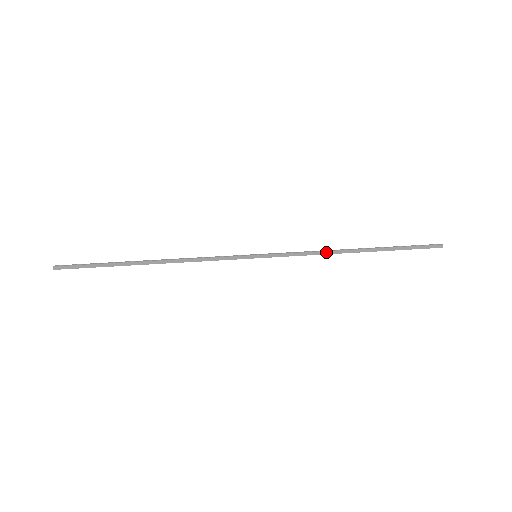
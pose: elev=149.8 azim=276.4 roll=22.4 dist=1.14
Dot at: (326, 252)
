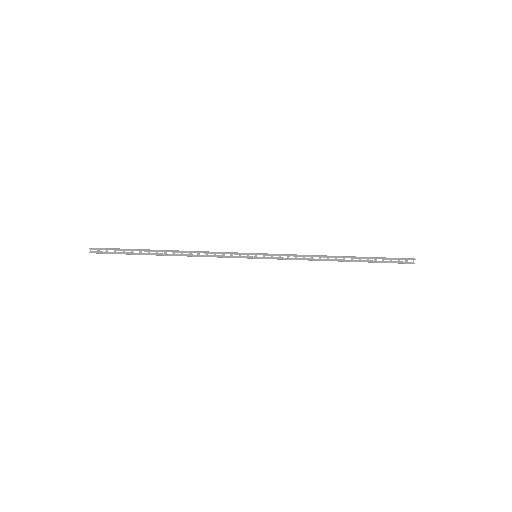
Dot at: (315, 255)
